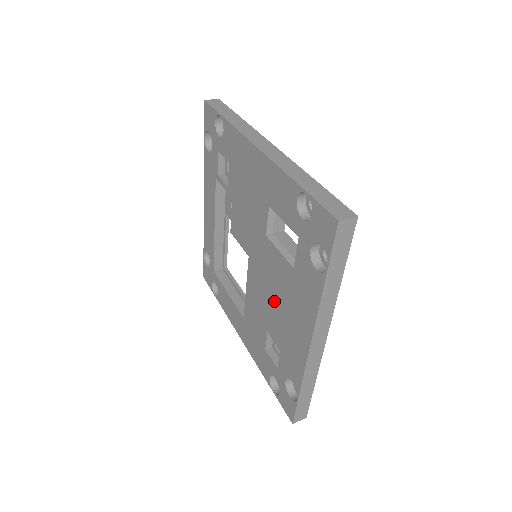
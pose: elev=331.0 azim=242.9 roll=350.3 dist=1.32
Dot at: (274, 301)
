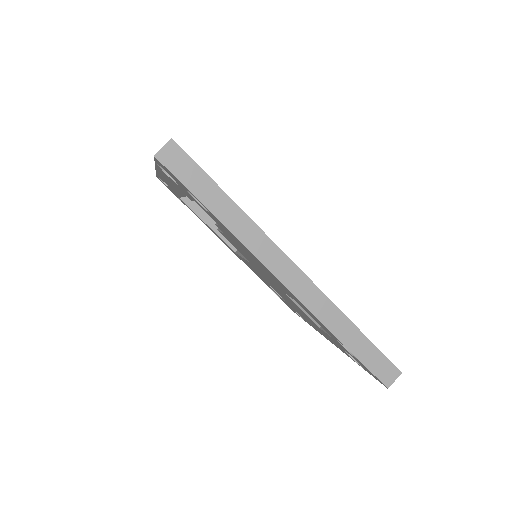
Dot at: occluded
